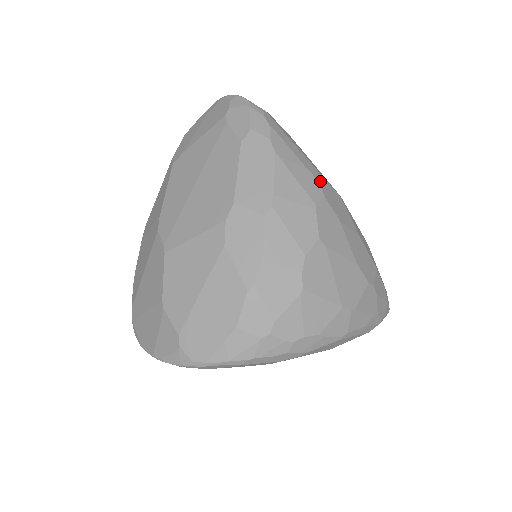
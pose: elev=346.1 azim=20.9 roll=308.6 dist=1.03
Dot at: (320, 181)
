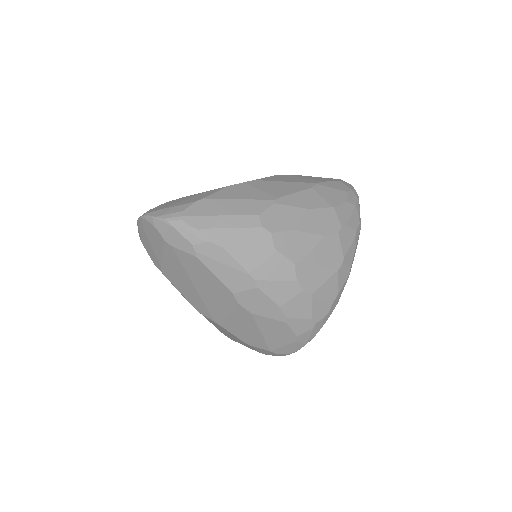
Dot at: (260, 225)
